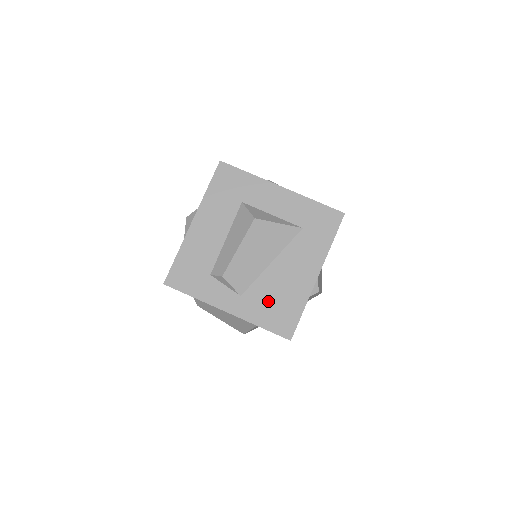
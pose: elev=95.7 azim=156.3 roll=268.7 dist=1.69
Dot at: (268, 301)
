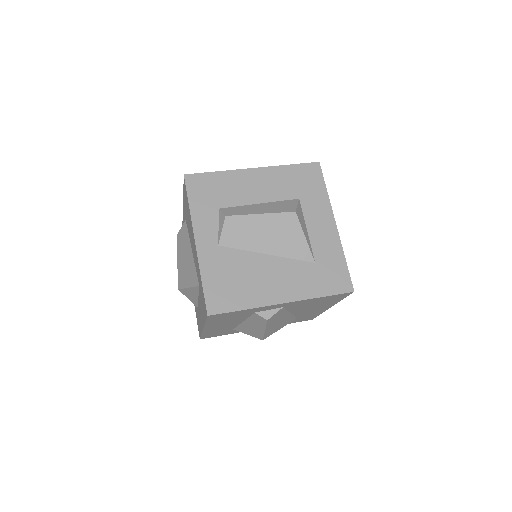
Dot at: (230, 272)
